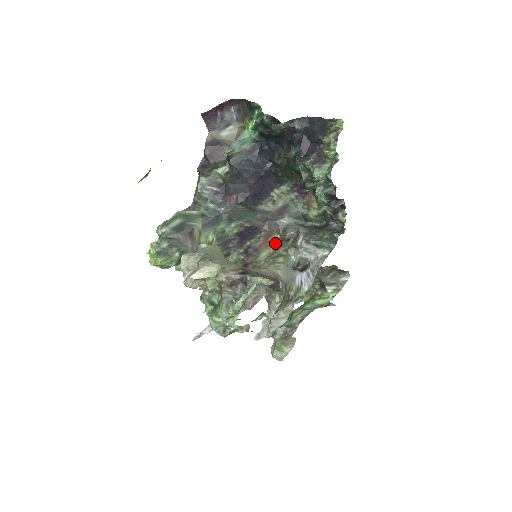
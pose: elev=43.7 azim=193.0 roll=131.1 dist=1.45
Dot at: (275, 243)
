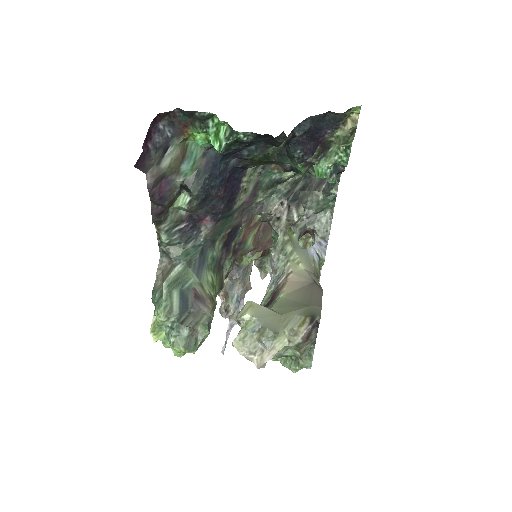
Dot at: (257, 224)
